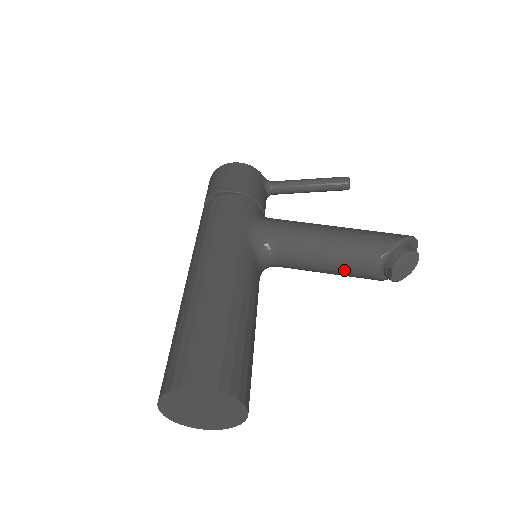
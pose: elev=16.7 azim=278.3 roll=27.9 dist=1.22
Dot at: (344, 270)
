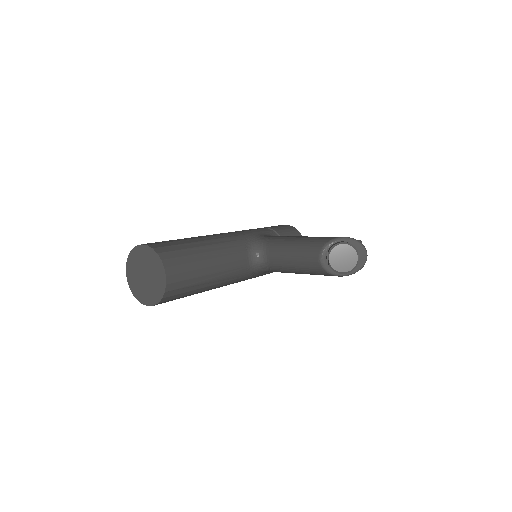
Dot at: (301, 259)
